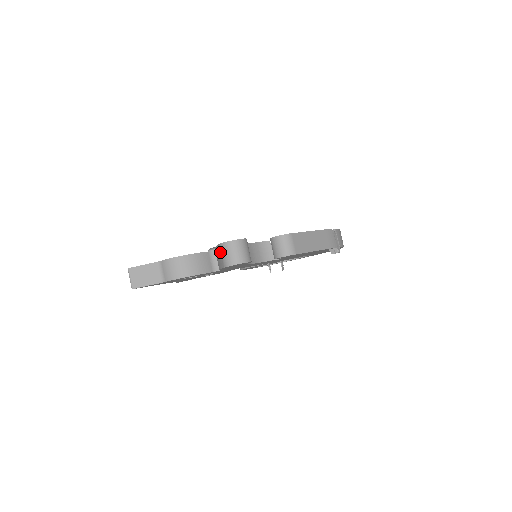
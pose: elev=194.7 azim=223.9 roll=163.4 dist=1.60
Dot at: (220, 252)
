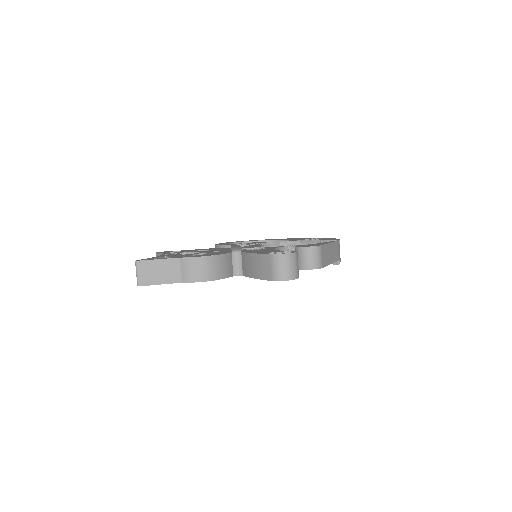
Dot at: (269, 263)
